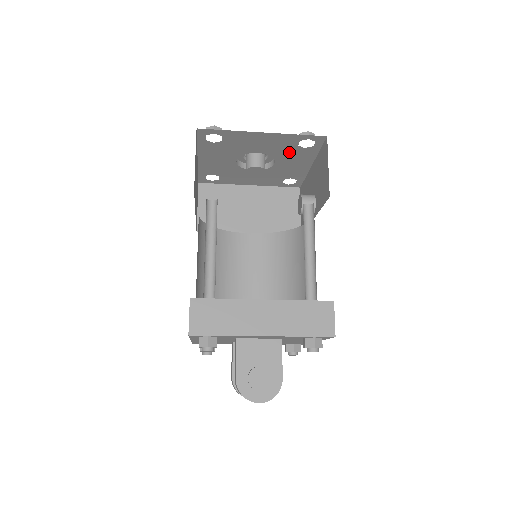
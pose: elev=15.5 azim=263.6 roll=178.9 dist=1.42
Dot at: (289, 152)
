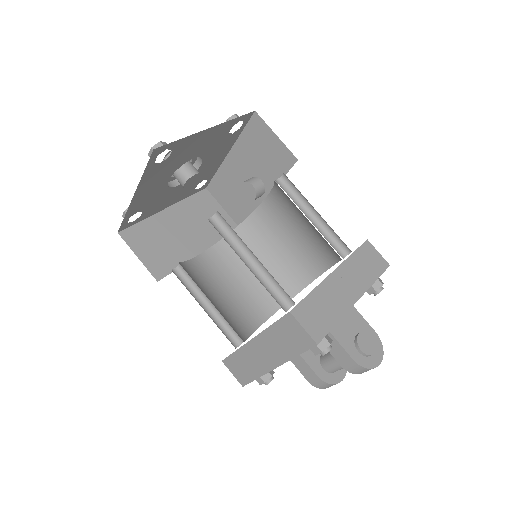
Dot at: (218, 145)
